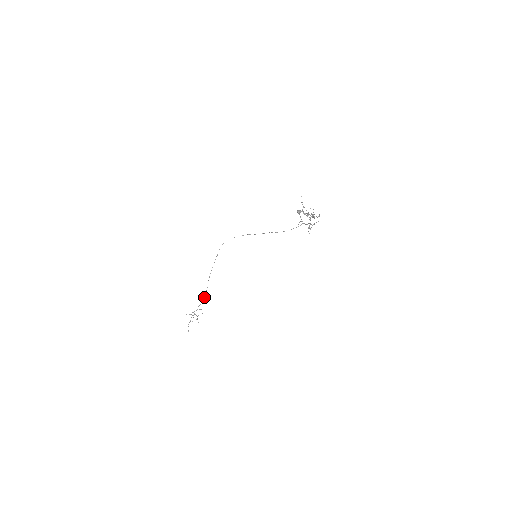
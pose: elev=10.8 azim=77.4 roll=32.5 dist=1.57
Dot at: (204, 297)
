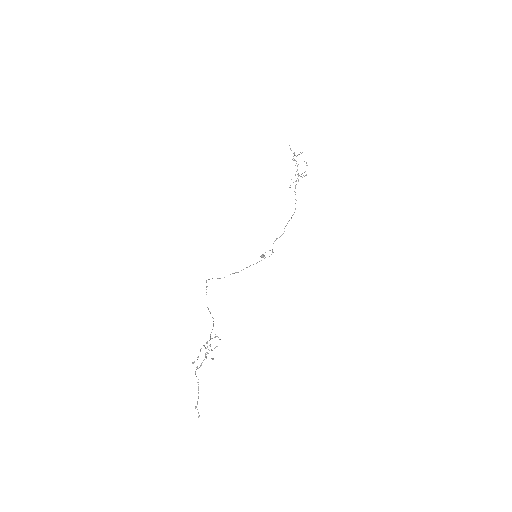
Dot at: (213, 323)
